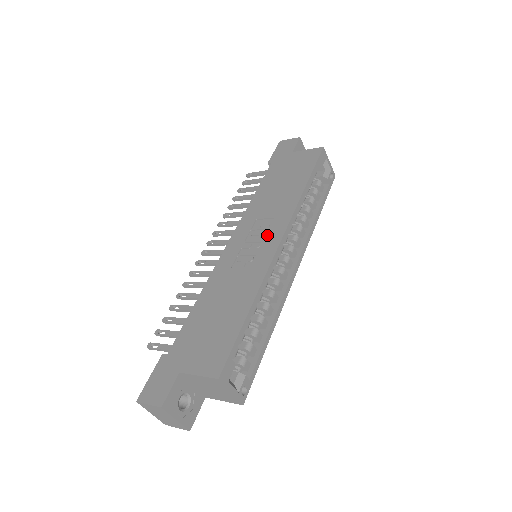
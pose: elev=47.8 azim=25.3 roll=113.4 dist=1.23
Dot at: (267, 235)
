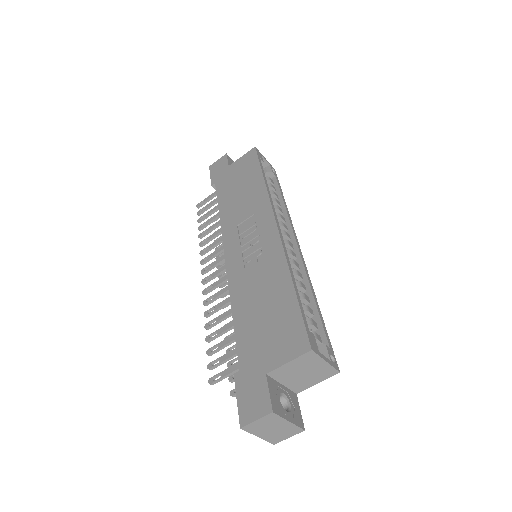
Dot at: (259, 228)
